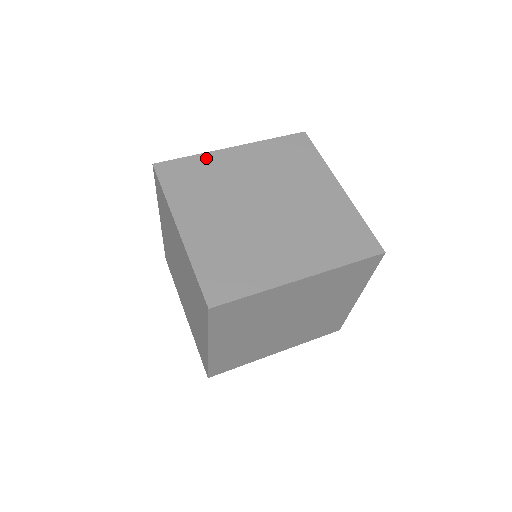
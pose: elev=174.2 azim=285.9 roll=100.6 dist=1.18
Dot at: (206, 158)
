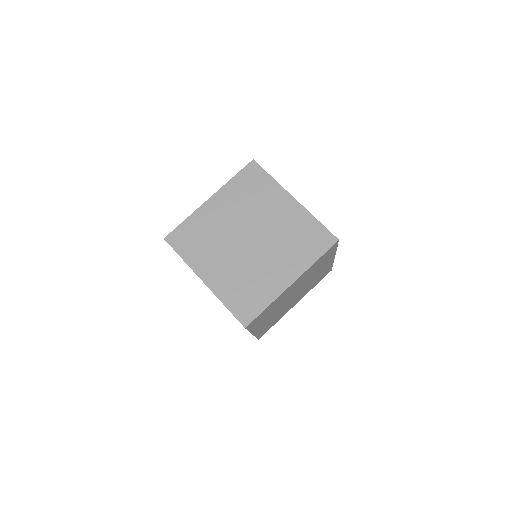
Dot at: (276, 301)
